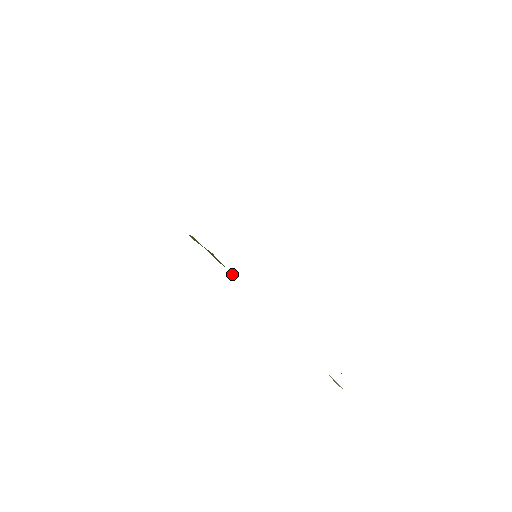
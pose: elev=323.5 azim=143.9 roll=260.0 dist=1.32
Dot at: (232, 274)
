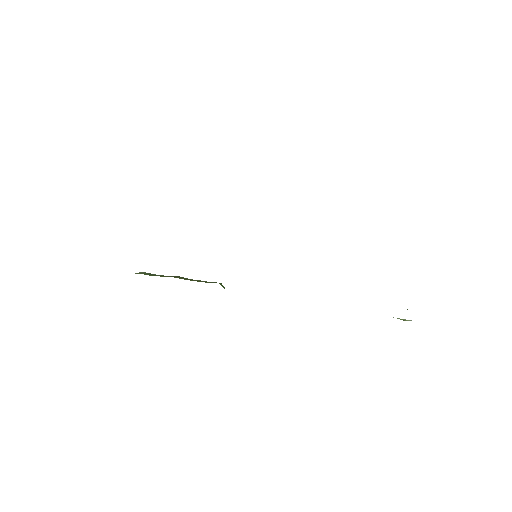
Dot at: (222, 285)
